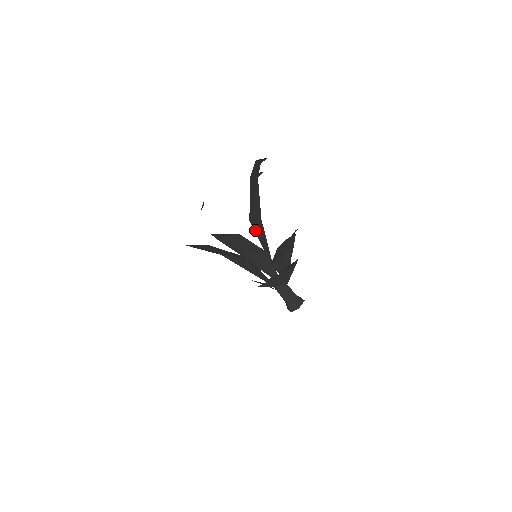
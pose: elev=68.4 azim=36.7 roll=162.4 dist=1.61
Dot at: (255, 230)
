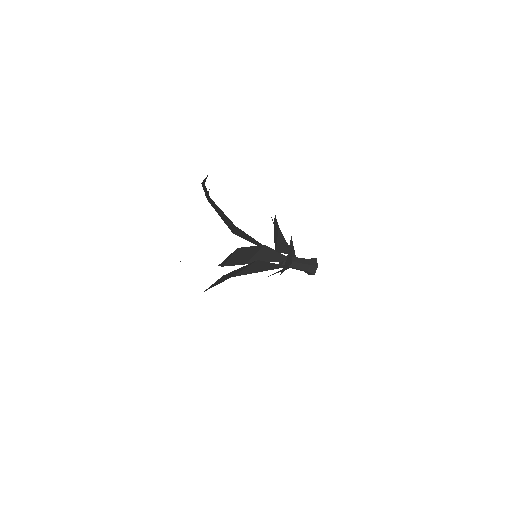
Dot at: (241, 237)
